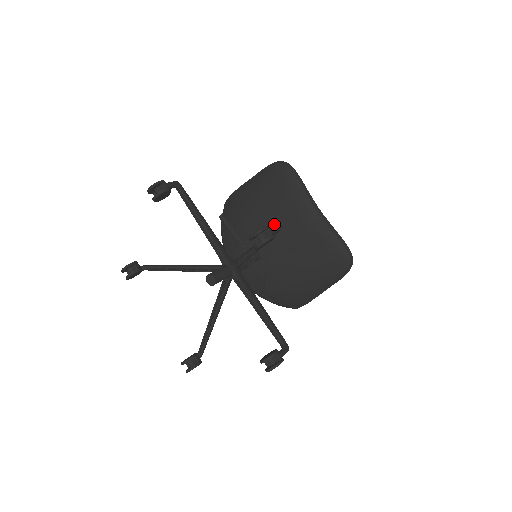
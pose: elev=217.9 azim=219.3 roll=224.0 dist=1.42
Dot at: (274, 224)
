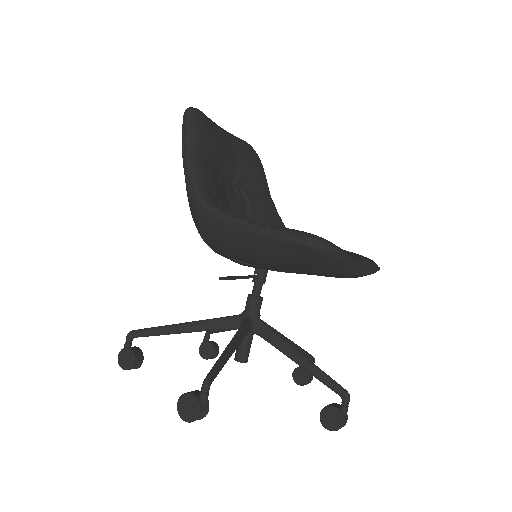
Dot at: occluded
